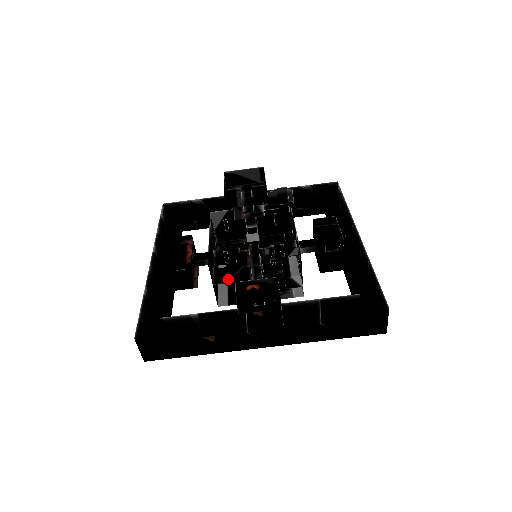
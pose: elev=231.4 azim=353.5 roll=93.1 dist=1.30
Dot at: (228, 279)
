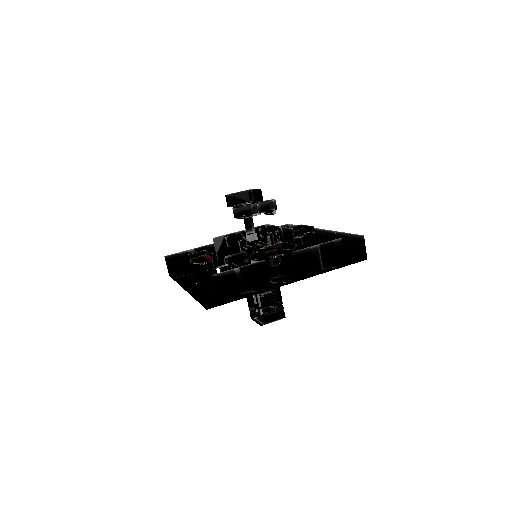
Dot at: (246, 261)
